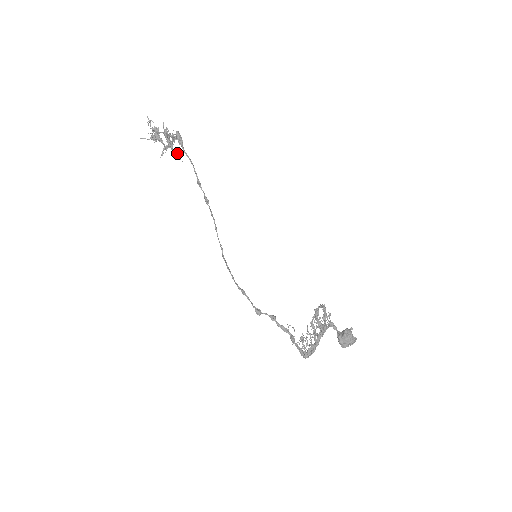
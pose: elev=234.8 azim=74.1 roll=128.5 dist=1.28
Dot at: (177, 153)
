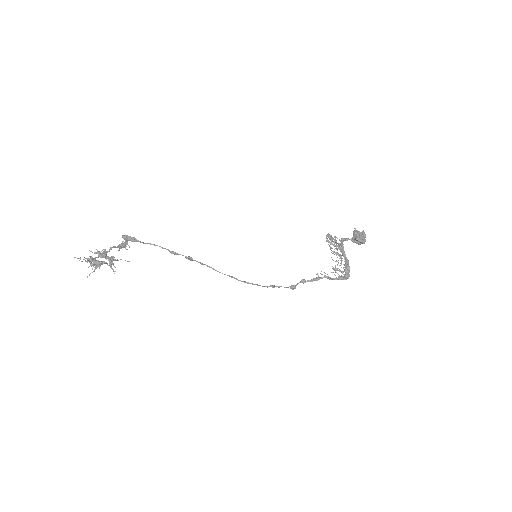
Dot at: occluded
